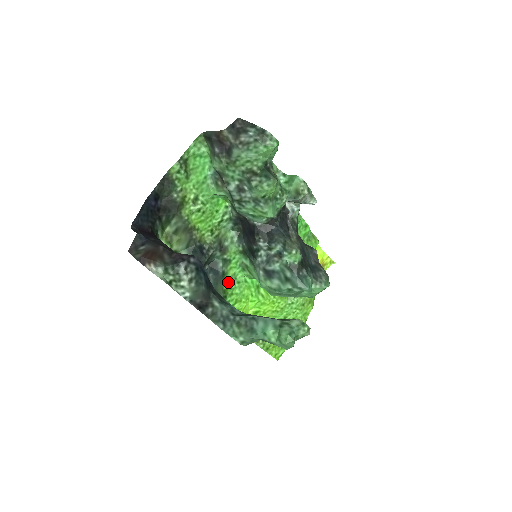
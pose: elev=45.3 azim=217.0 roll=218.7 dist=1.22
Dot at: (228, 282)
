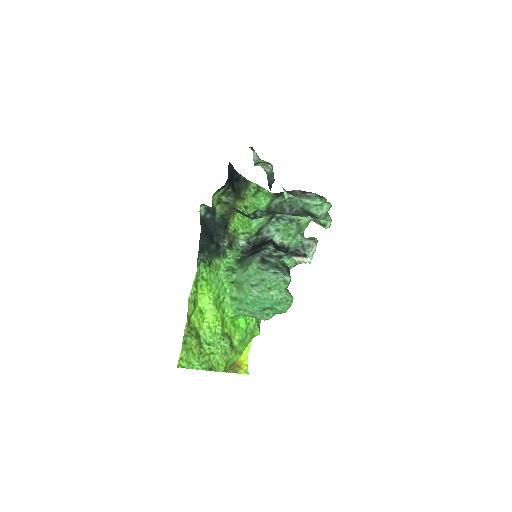
Dot at: (216, 263)
